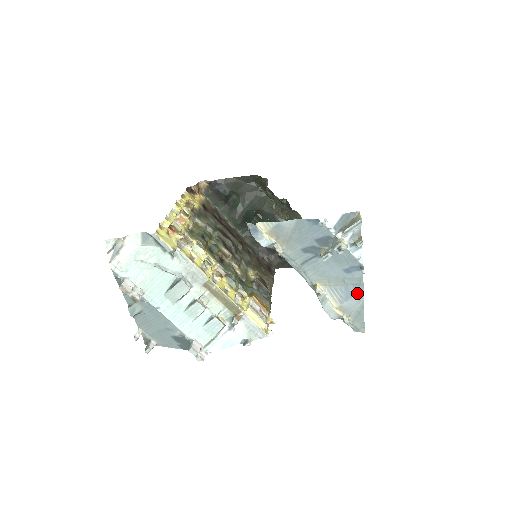
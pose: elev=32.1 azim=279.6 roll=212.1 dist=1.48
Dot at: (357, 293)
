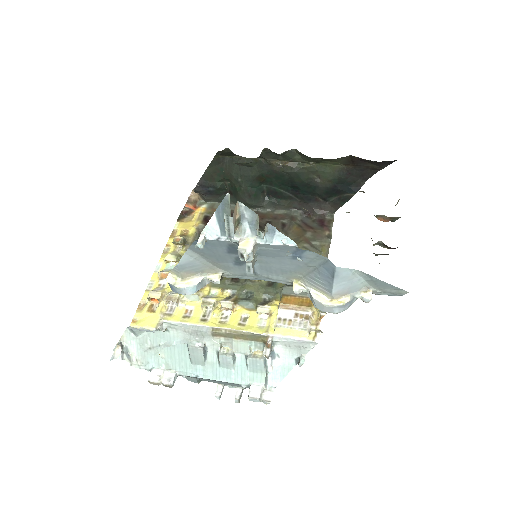
Dot at: (333, 273)
